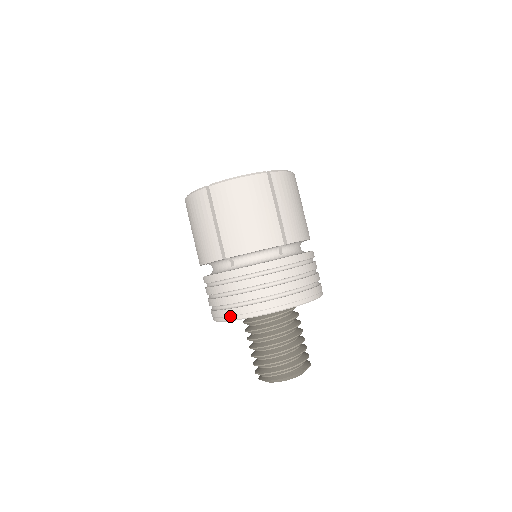
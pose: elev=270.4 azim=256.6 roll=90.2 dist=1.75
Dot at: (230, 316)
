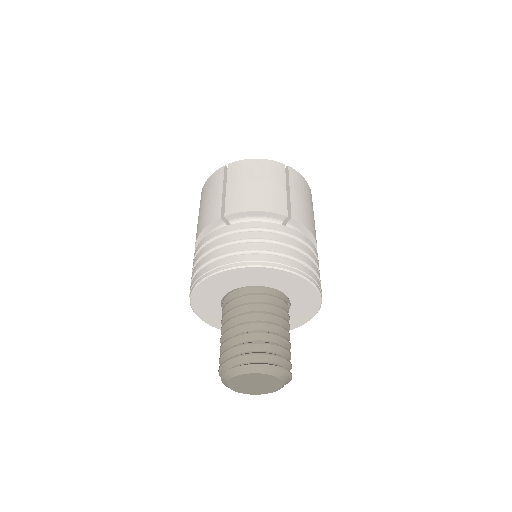
Dot at: (210, 270)
